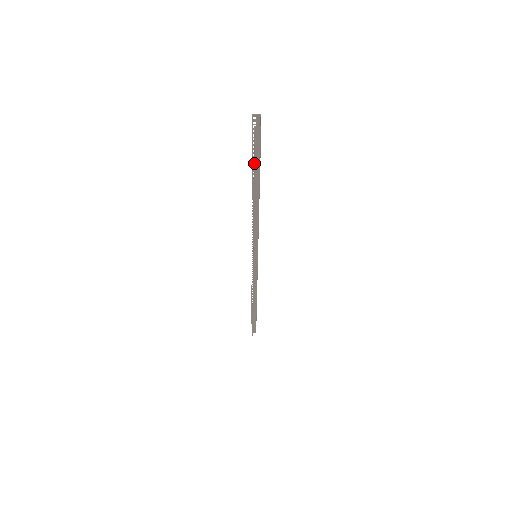
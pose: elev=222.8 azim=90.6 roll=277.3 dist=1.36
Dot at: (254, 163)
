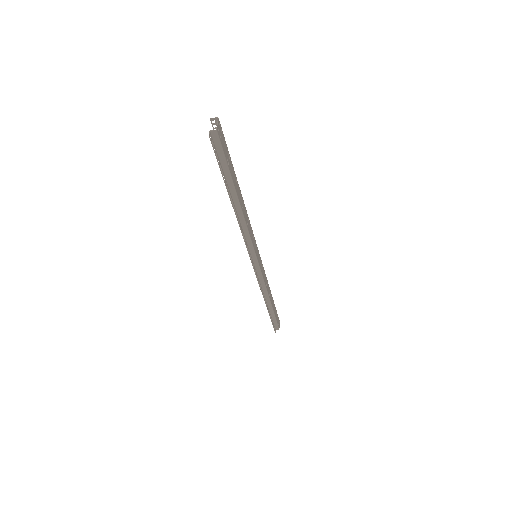
Dot at: (222, 167)
